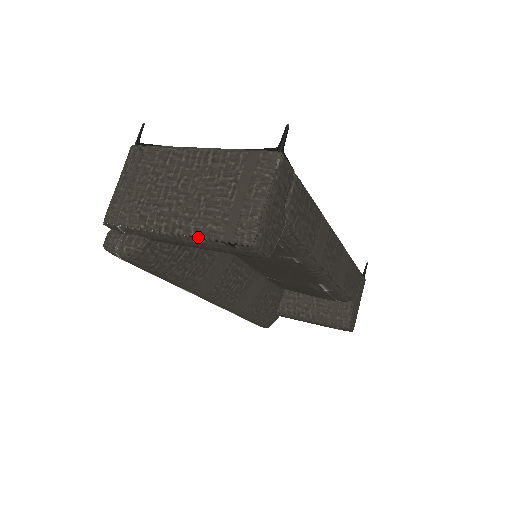
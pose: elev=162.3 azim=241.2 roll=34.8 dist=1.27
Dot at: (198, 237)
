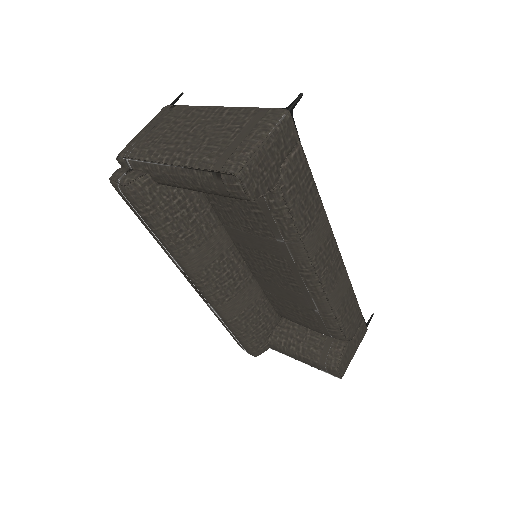
Dot at: (191, 167)
